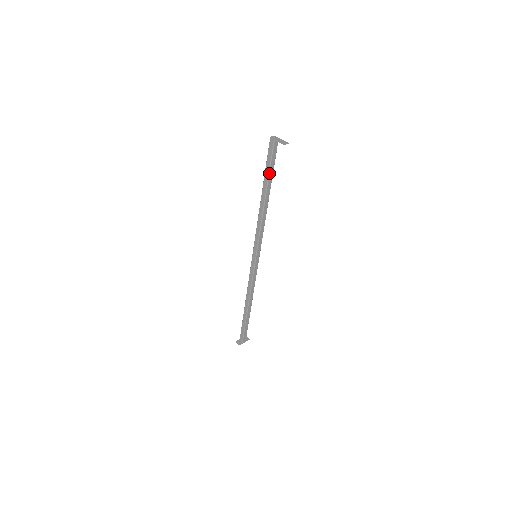
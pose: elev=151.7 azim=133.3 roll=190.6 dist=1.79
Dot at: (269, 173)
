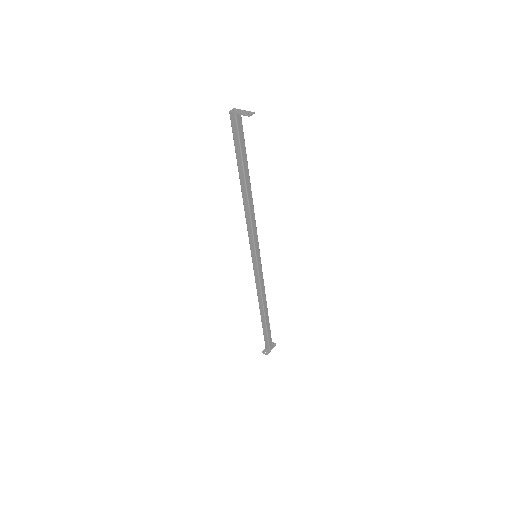
Dot at: (242, 157)
